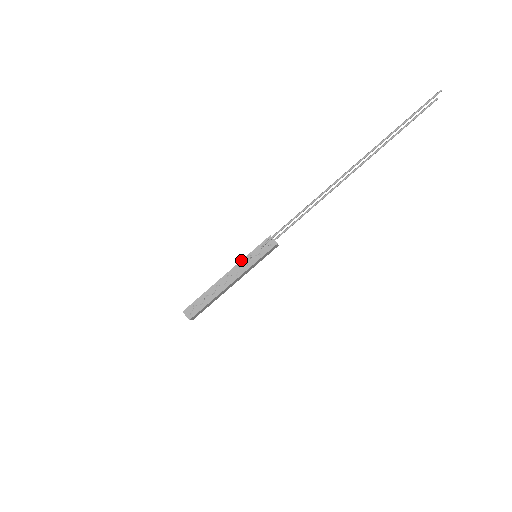
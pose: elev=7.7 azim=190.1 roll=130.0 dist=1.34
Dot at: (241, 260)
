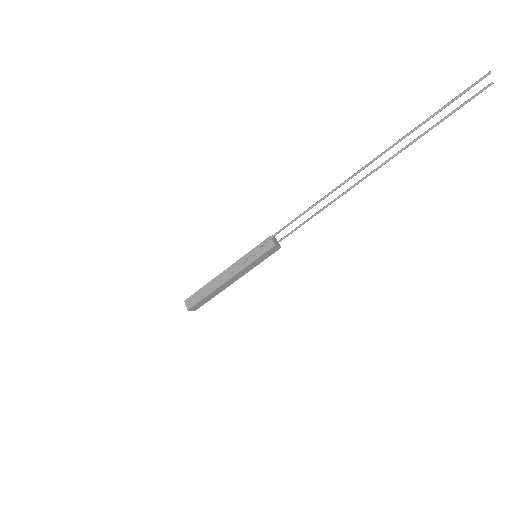
Dot at: (240, 258)
